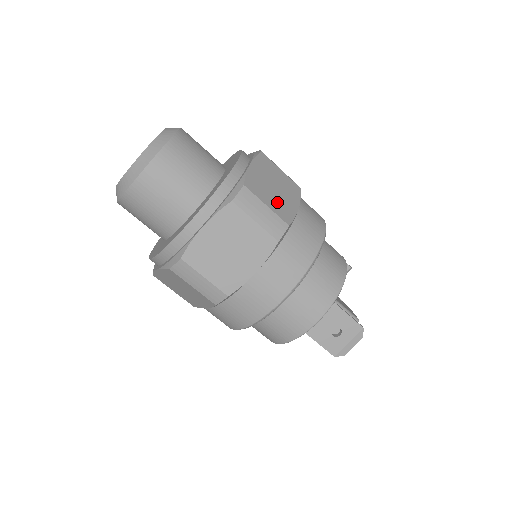
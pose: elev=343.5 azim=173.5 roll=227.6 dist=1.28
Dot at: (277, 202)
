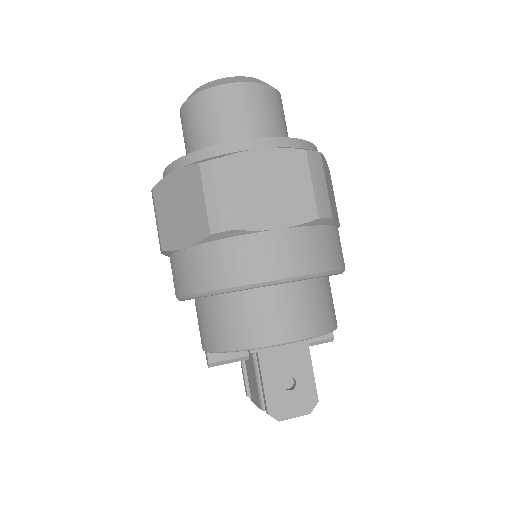
Dot at: occluded
